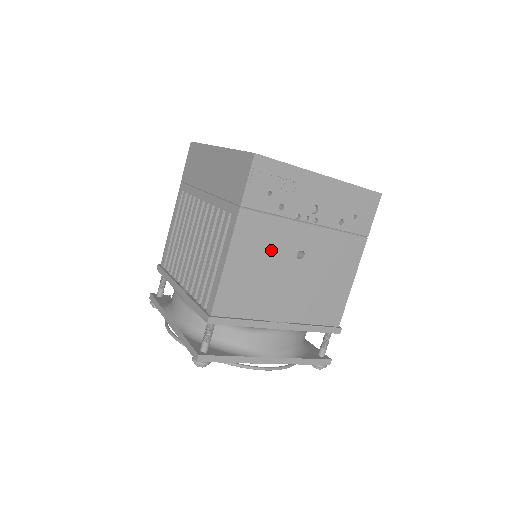
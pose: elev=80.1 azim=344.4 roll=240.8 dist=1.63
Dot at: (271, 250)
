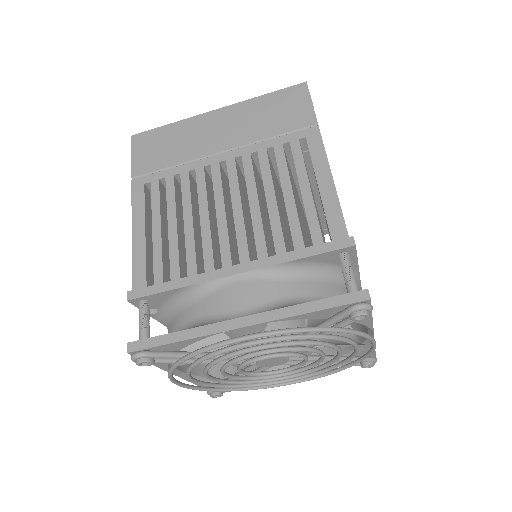
Dot at: occluded
